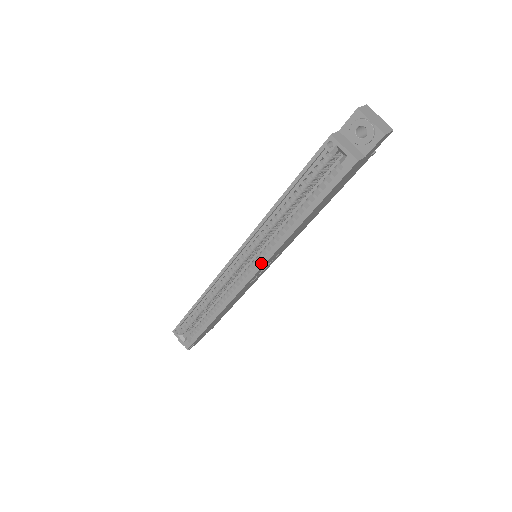
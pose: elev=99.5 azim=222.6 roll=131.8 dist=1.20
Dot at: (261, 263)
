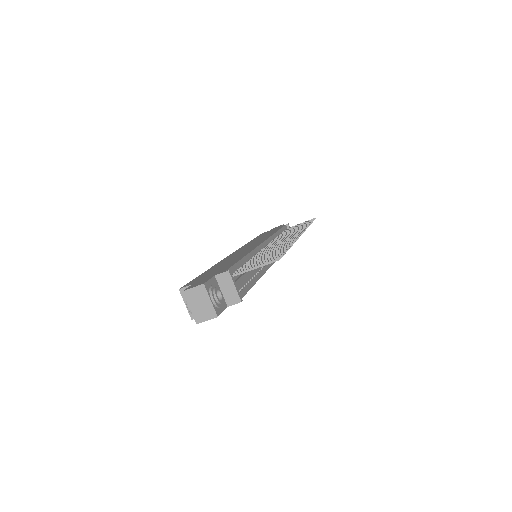
Dot at: occluded
